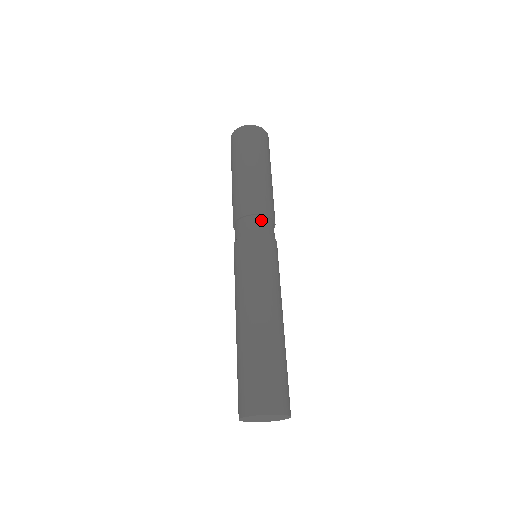
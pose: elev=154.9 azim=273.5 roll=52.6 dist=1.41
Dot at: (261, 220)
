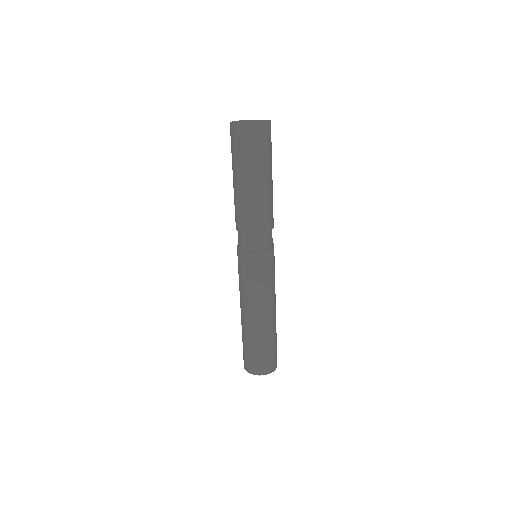
Dot at: (246, 237)
